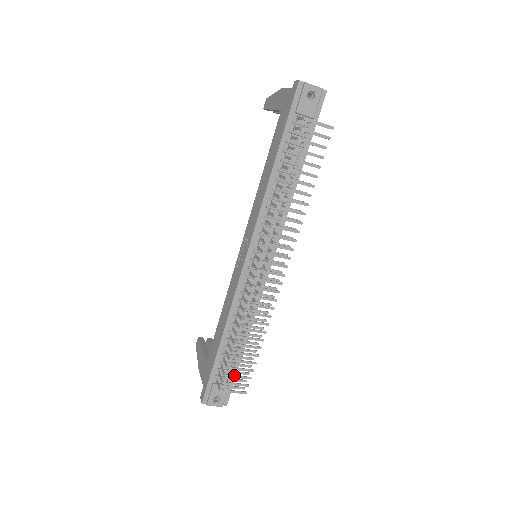
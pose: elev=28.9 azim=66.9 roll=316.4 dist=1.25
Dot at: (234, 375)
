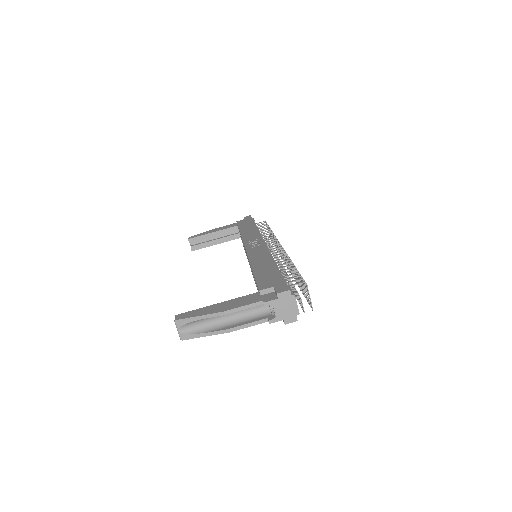
Dot at: (304, 284)
